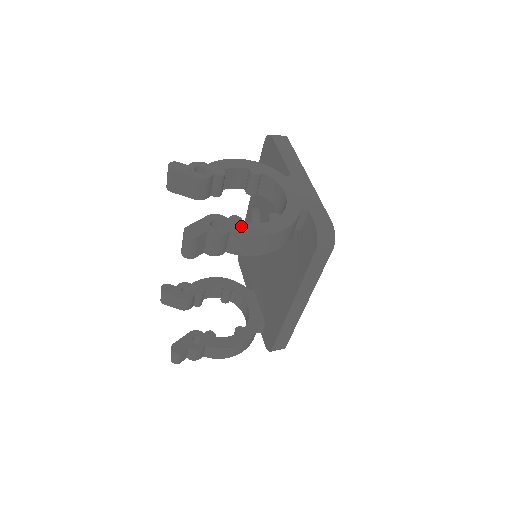
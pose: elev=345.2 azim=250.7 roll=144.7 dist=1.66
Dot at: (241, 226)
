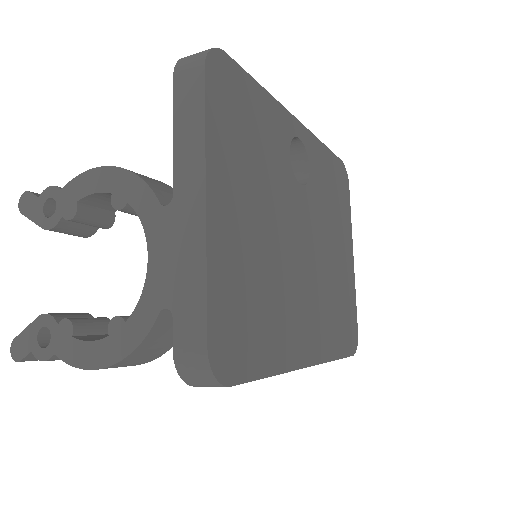
Dot at: (68, 345)
